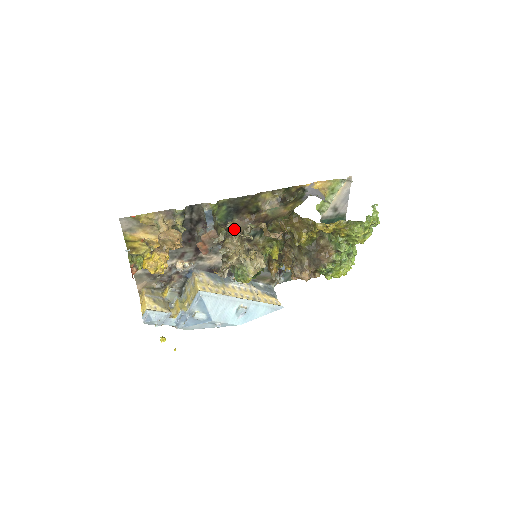
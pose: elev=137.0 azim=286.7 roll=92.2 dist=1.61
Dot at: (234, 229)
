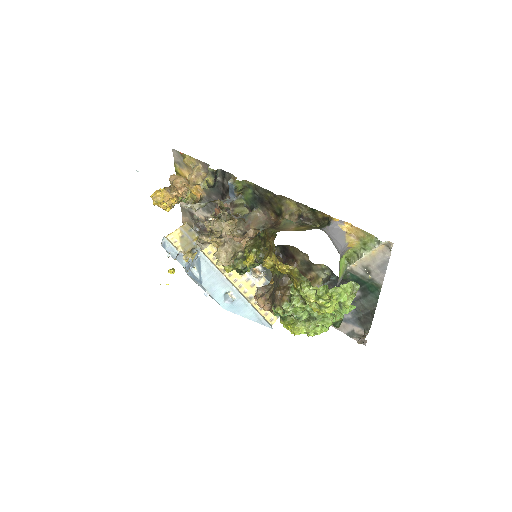
Dot at: (227, 211)
